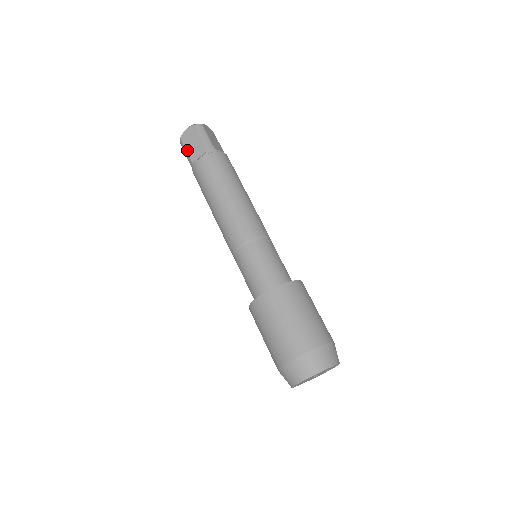
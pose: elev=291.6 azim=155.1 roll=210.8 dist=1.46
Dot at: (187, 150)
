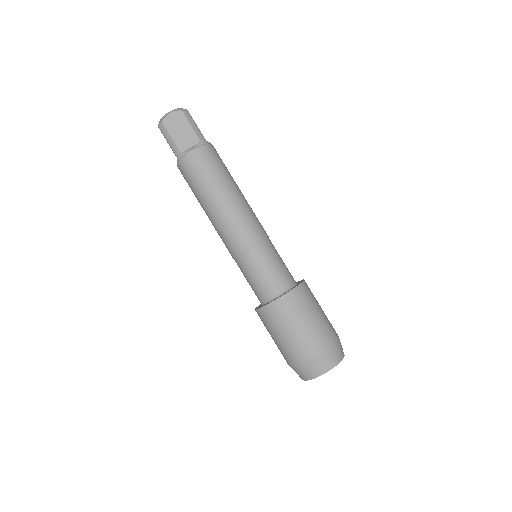
Dot at: (173, 137)
